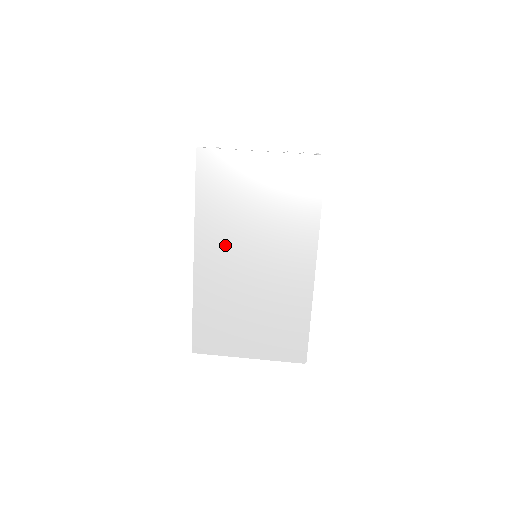
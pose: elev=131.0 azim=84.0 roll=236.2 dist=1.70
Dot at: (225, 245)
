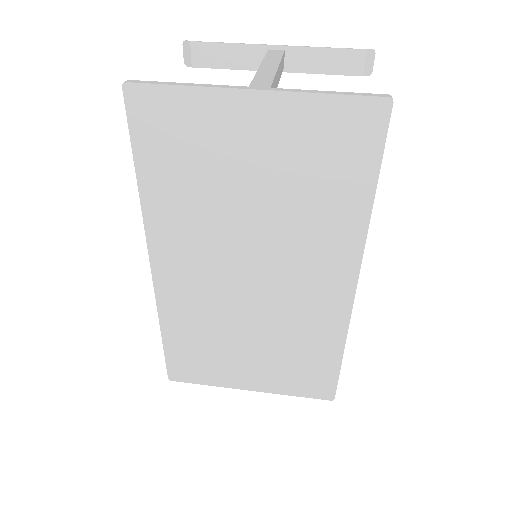
Dot at: (200, 252)
